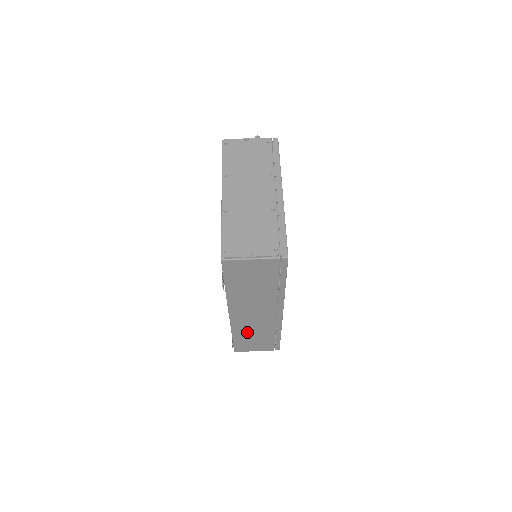
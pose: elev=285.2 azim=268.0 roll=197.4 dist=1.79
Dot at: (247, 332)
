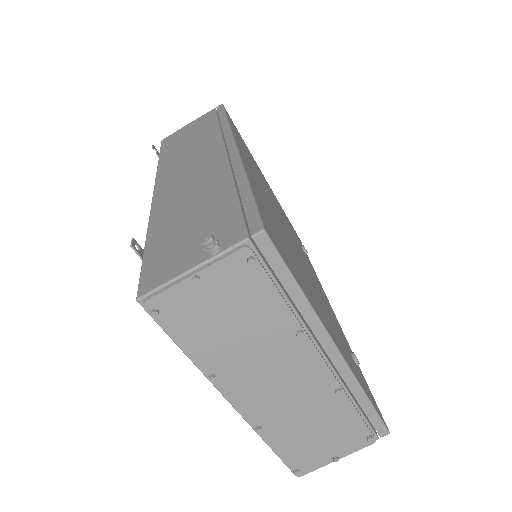
Dot at: occluded
